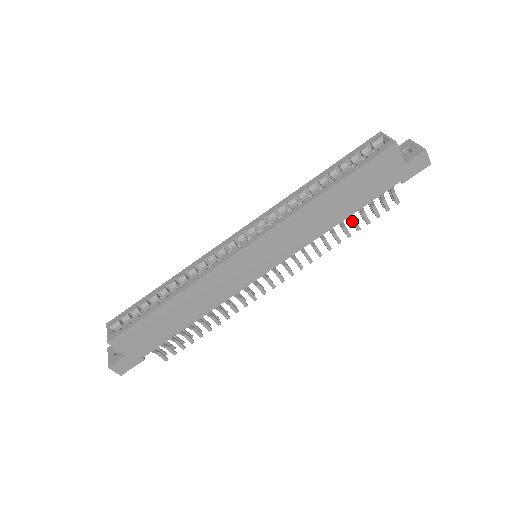
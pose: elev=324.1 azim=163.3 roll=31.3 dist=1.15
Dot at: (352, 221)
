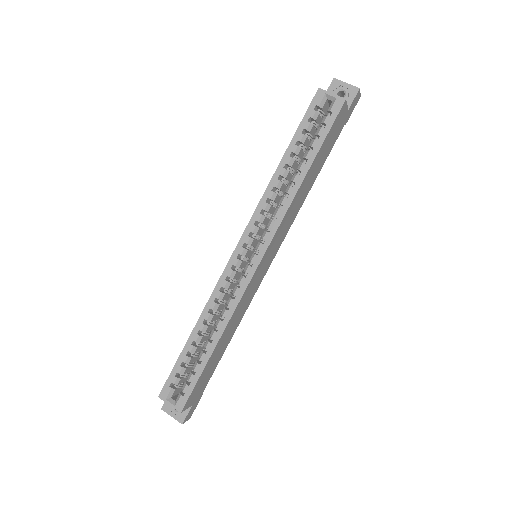
Dot at: occluded
